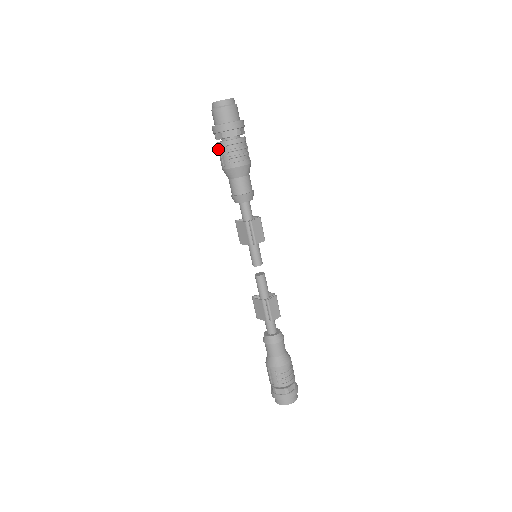
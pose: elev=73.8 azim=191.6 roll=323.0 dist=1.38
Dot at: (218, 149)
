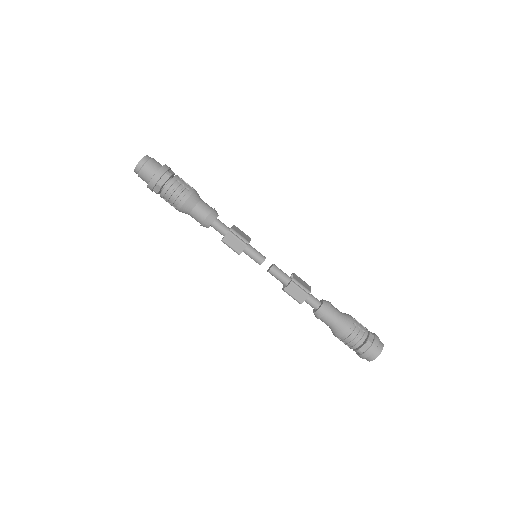
Dot at: occluded
